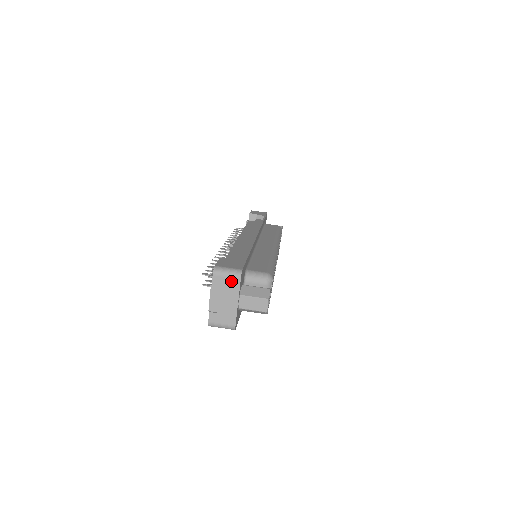
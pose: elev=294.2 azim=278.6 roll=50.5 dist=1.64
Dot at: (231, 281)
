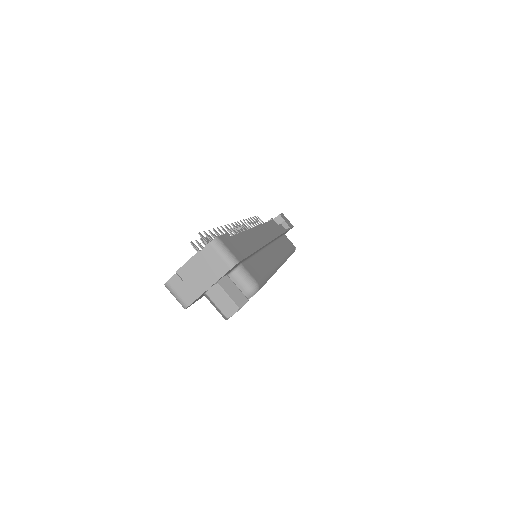
Dot at: (221, 263)
